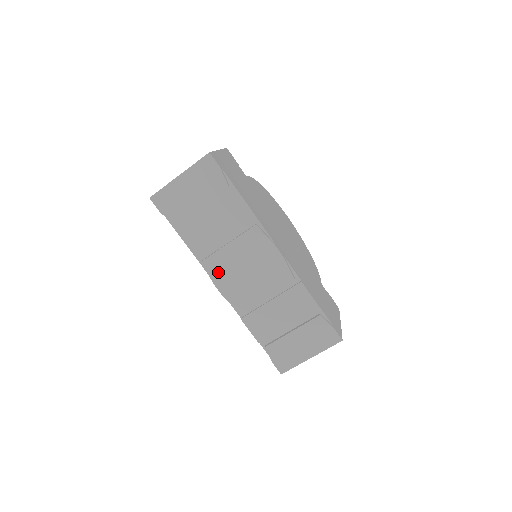
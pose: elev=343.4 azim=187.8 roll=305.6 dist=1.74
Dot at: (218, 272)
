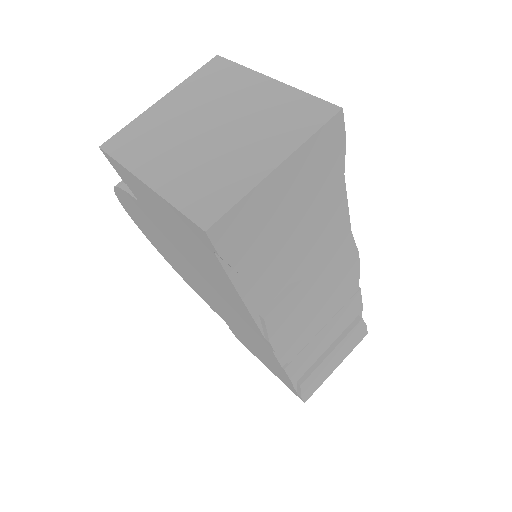
Dot at: (282, 323)
